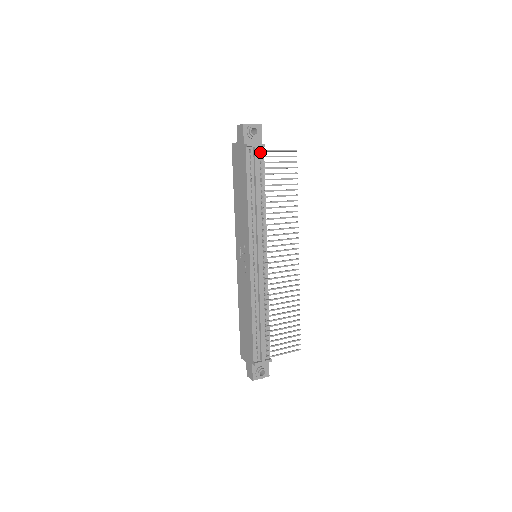
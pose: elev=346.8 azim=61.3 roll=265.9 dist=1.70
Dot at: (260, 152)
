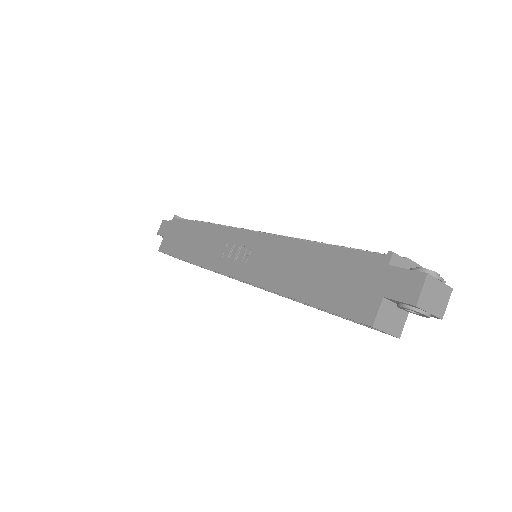
Dot at: occluded
